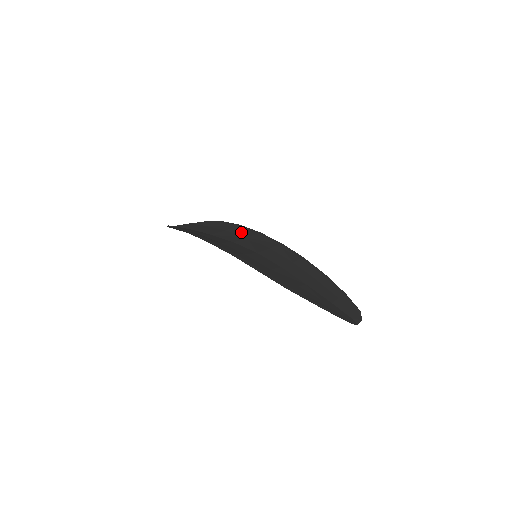
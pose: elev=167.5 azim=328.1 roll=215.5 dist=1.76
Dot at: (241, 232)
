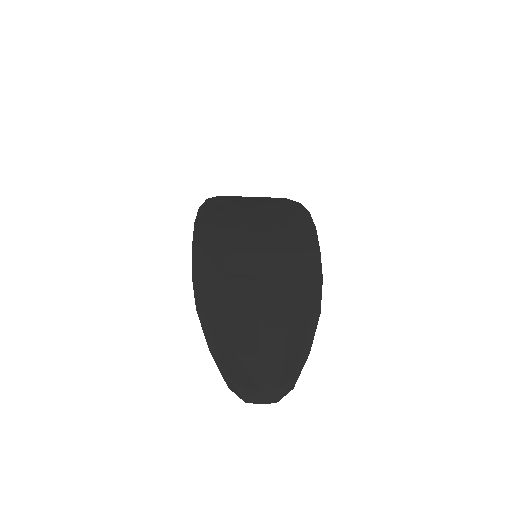
Dot at: (291, 221)
